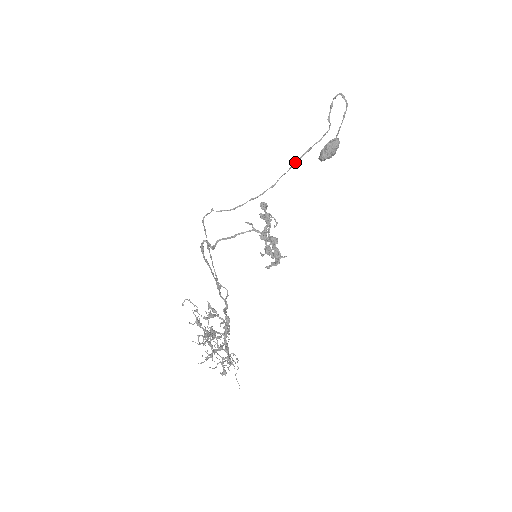
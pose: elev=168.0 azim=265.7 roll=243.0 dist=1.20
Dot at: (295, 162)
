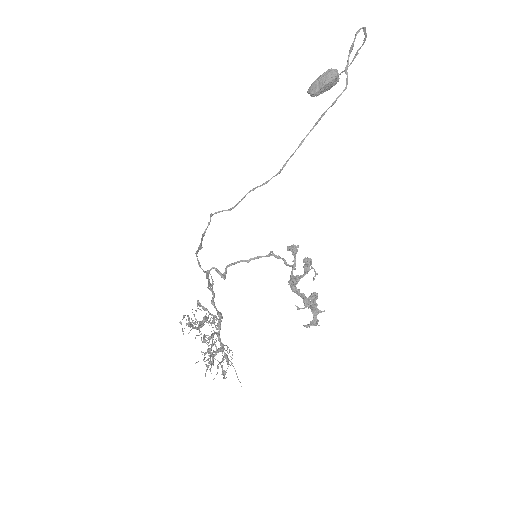
Dot at: (305, 137)
